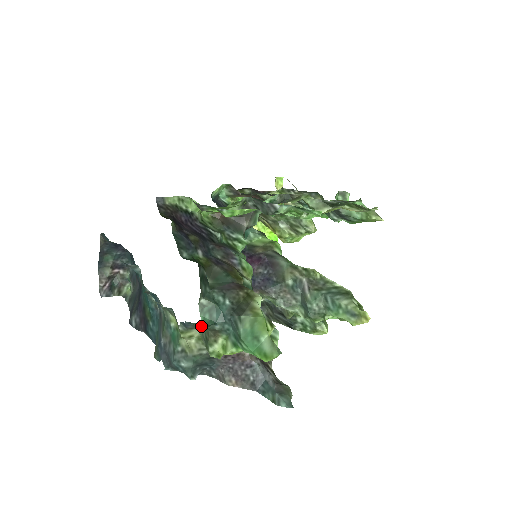
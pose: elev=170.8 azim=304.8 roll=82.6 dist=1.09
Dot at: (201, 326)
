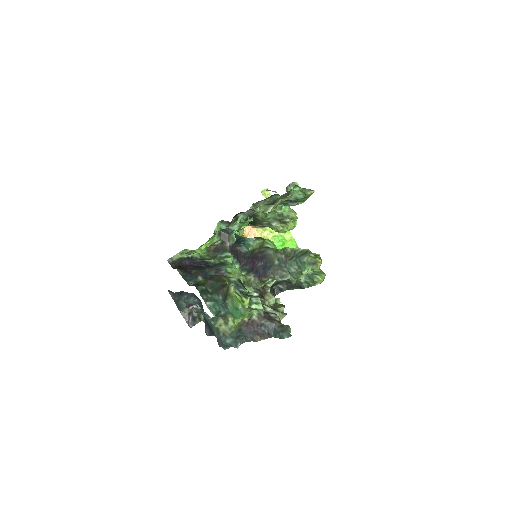
Dot at: occluded
